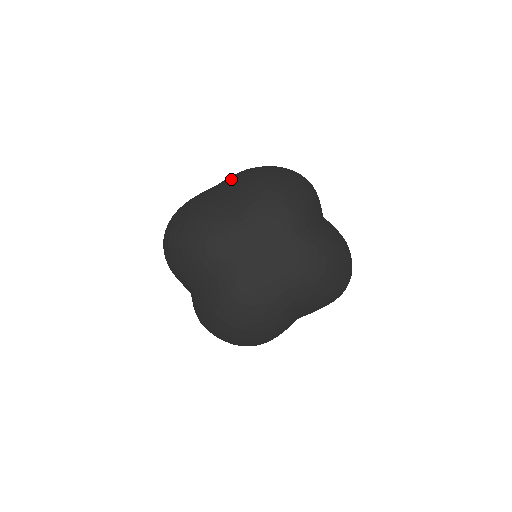
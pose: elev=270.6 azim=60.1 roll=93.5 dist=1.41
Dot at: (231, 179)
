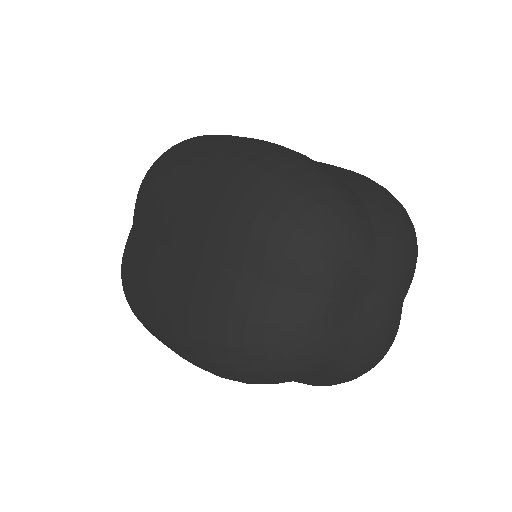
Dot at: (223, 243)
